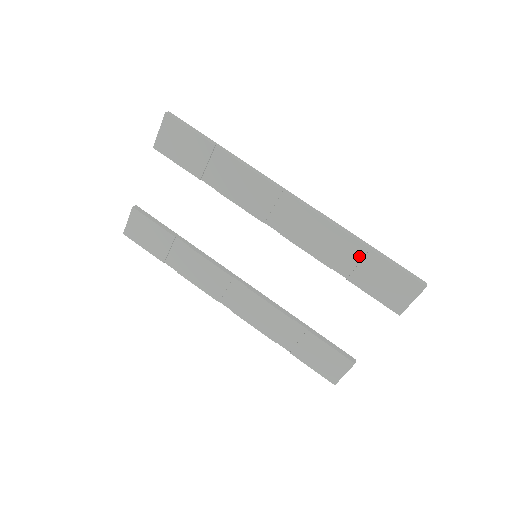
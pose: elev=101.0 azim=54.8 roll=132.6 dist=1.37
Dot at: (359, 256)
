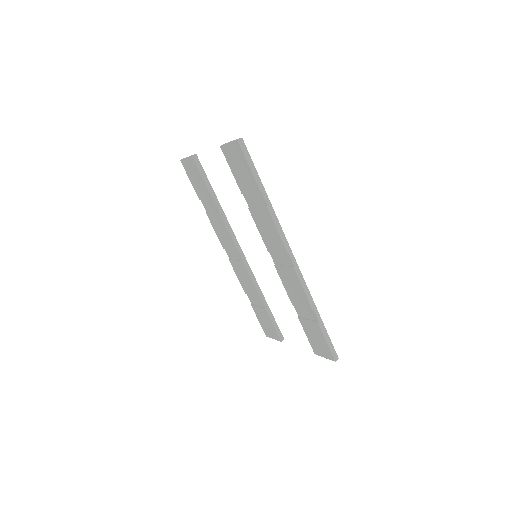
Dot at: (311, 317)
